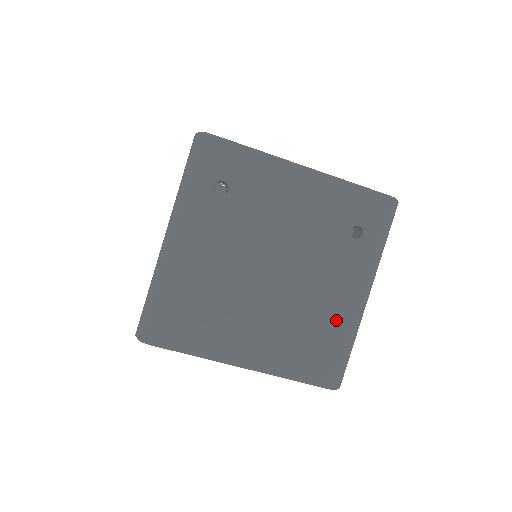
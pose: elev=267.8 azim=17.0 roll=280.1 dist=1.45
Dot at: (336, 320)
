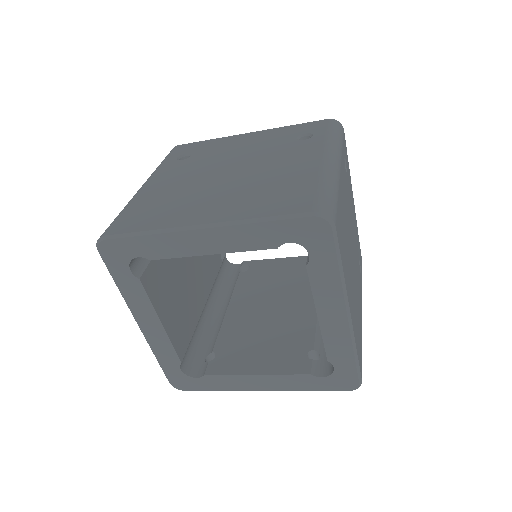
Dot at: (301, 174)
